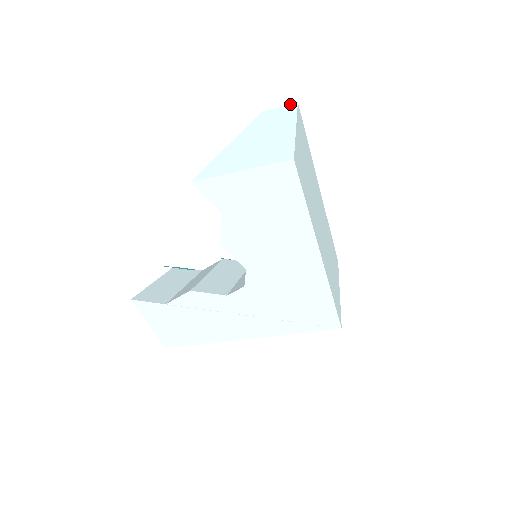
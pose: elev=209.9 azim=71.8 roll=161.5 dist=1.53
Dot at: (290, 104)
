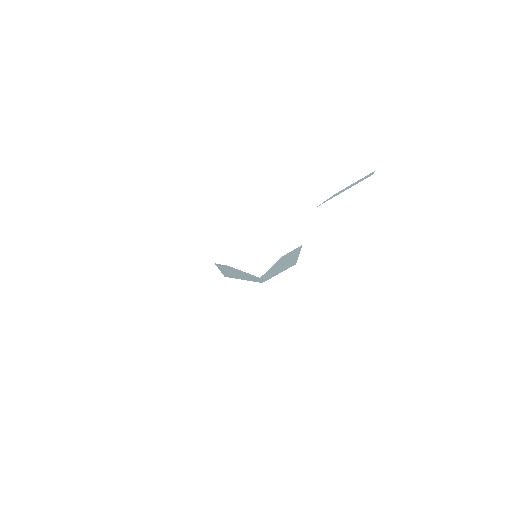
Dot at: occluded
